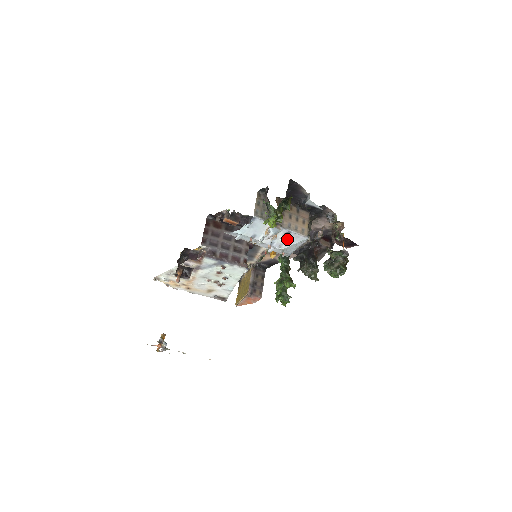
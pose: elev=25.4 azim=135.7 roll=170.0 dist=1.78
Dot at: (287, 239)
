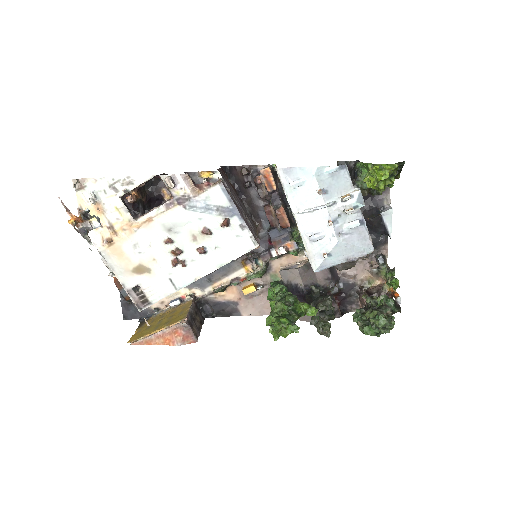
Dot at: (353, 231)
